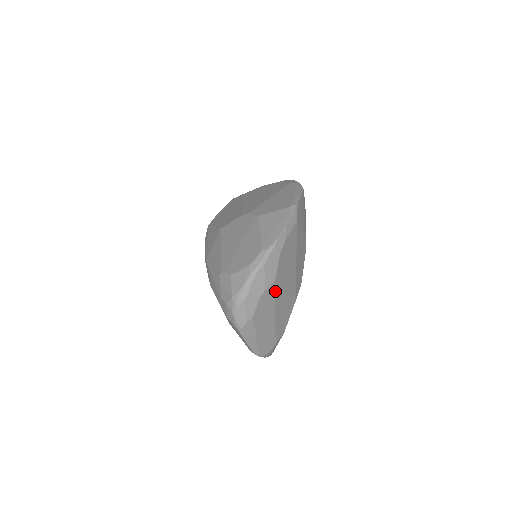
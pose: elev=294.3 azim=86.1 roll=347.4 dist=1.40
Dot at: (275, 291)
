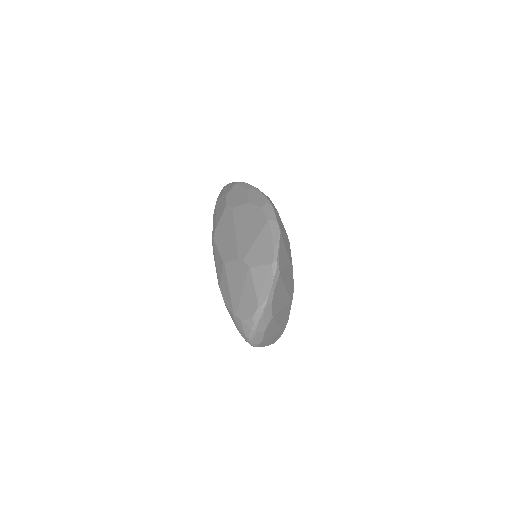
Dot at: (274, 320)
